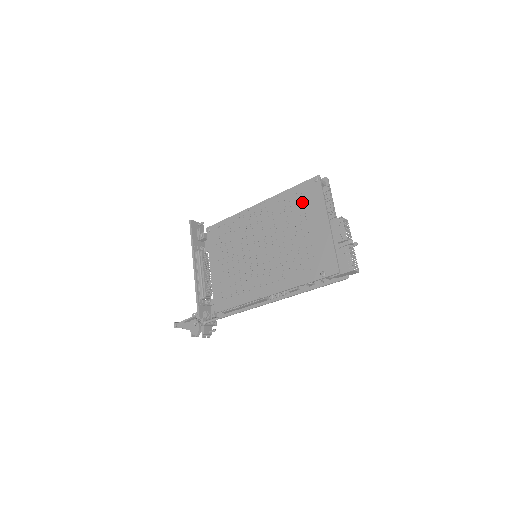
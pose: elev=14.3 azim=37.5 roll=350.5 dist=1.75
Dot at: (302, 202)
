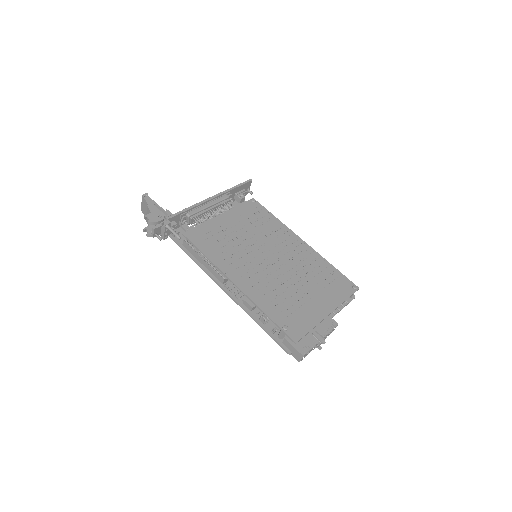
Dot at: (330, 282)
